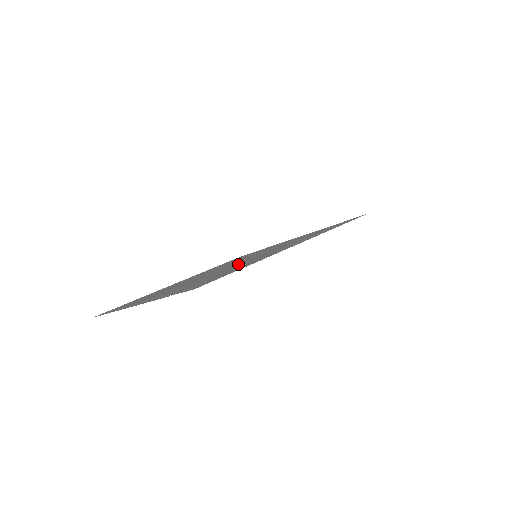
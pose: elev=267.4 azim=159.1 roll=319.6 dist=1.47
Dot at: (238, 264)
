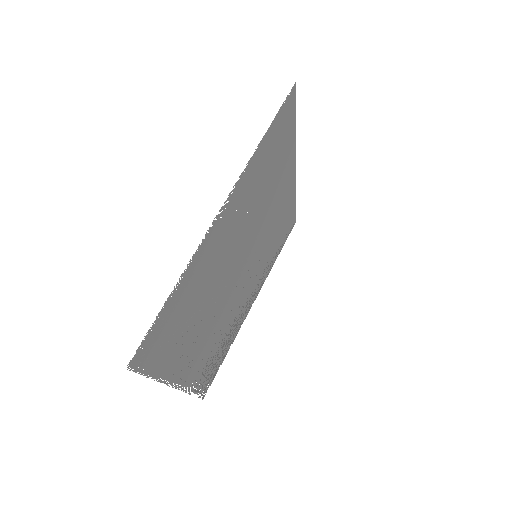
Dot at: (262, 219)
